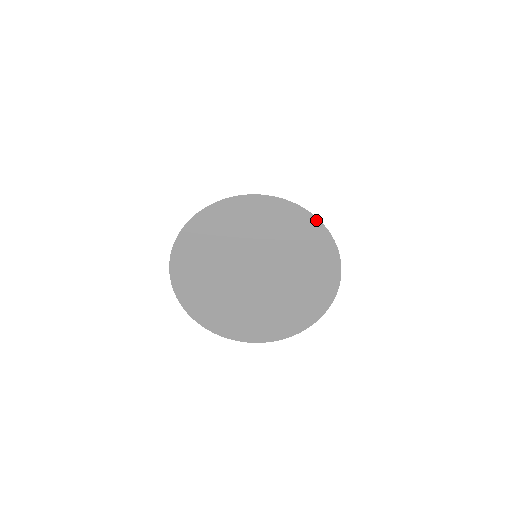
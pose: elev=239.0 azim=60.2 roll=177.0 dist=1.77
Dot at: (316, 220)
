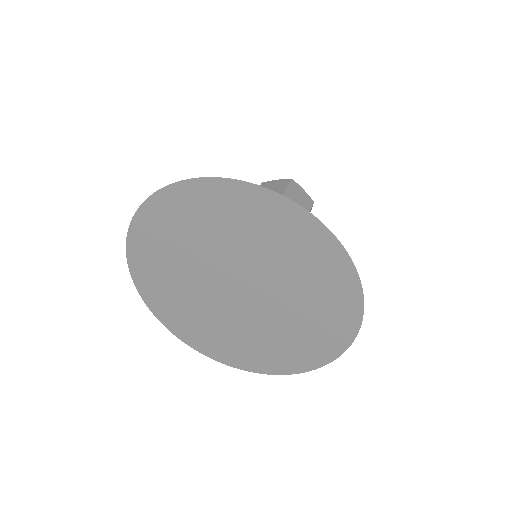
Dot at: (296, 207)
